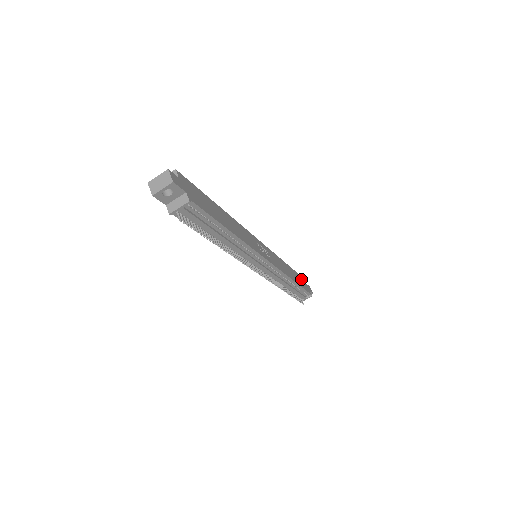
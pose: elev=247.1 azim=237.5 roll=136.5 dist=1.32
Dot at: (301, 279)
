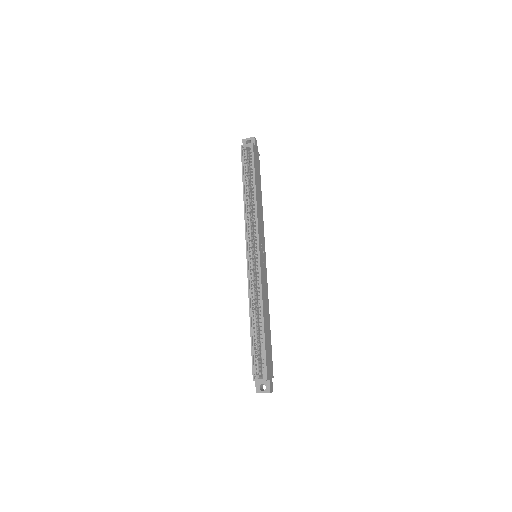
Dot at: (255, 159)
